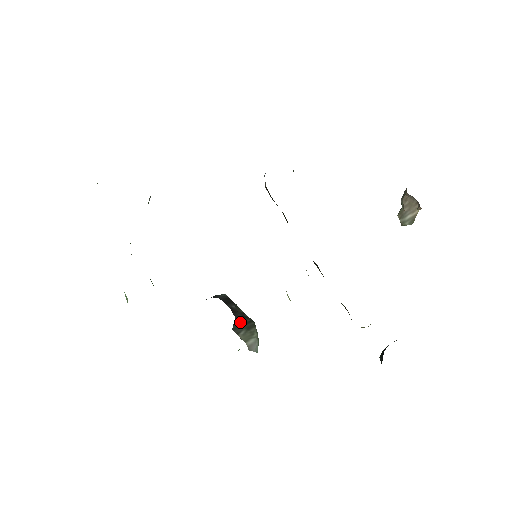
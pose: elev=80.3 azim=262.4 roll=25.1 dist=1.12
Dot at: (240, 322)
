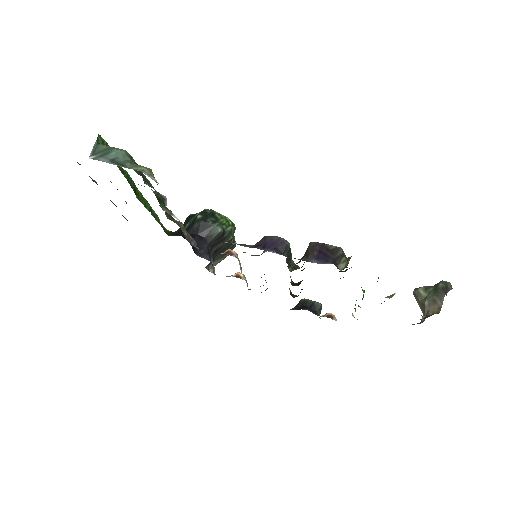
Dot at: (218, 255)
